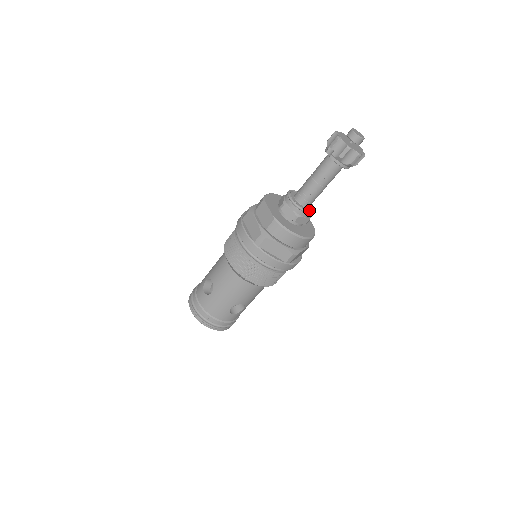
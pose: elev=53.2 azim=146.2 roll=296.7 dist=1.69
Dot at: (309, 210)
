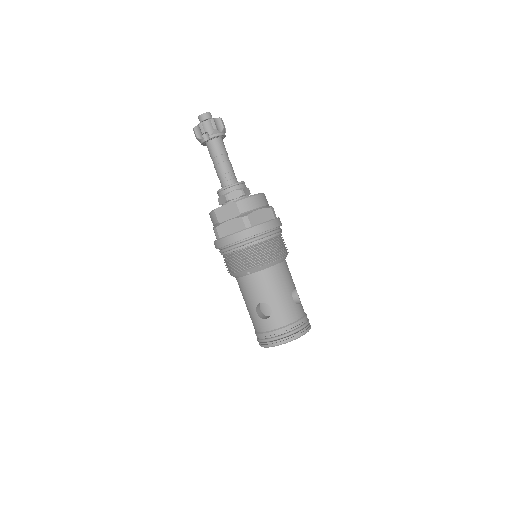
Dot at: occluded
